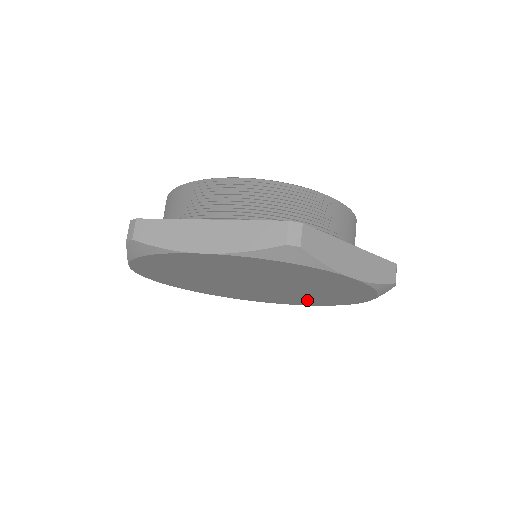
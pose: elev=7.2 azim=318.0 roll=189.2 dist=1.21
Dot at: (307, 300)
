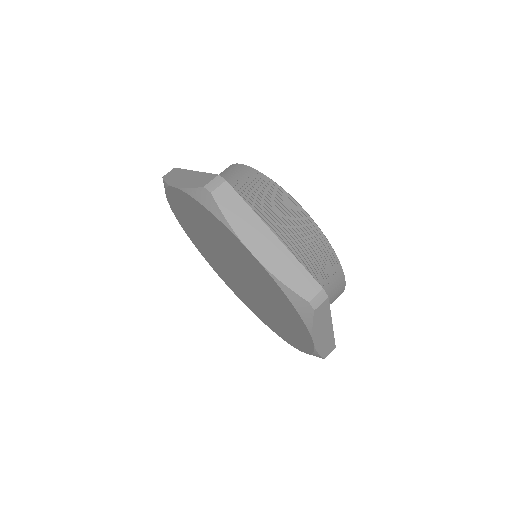
Dot at: (287, 330)
